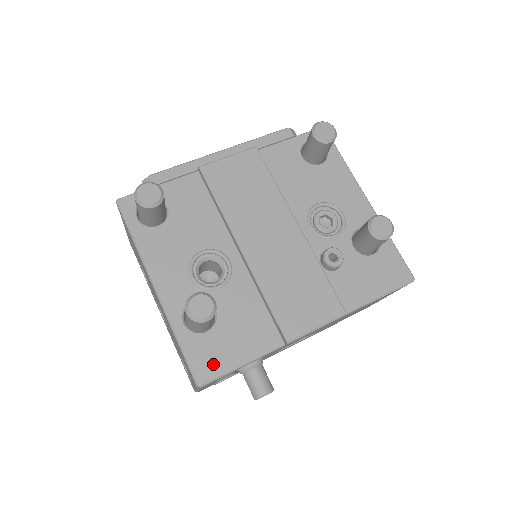
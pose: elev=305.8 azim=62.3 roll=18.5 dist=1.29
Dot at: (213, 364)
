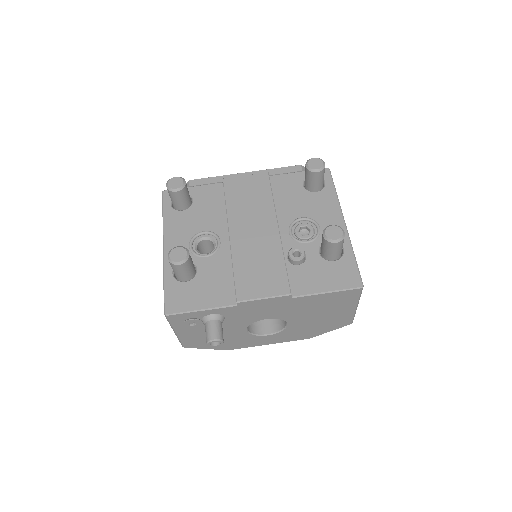
Dot at: (180, 303)
